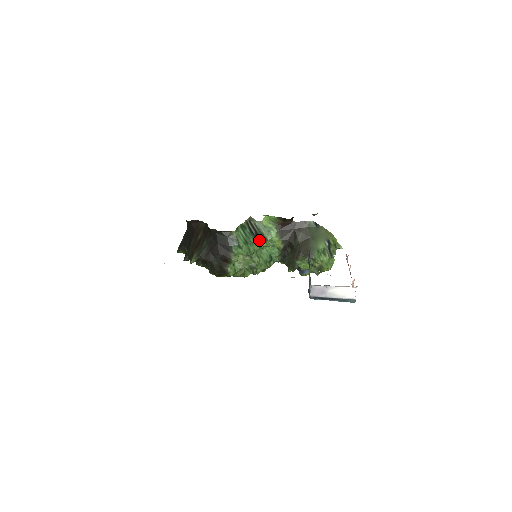
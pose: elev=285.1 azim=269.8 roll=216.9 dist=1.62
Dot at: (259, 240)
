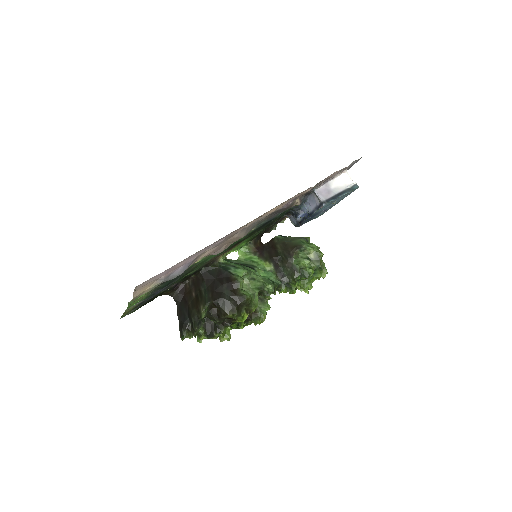
Dot at: (249, 267)
